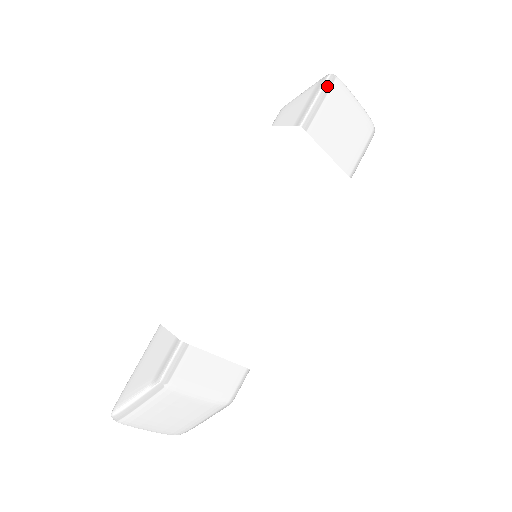
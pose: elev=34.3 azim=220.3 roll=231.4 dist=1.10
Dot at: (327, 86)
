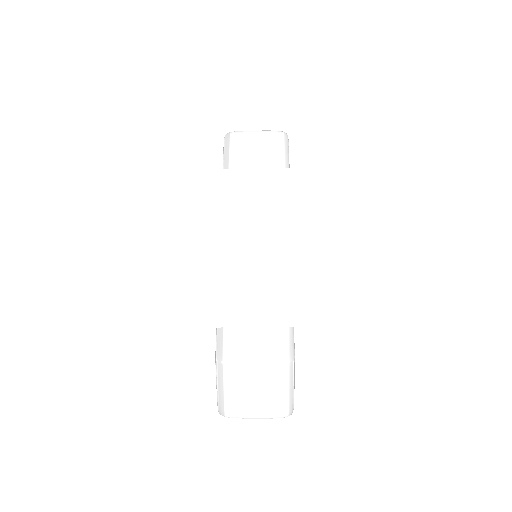
Dot at: (227, 141)
